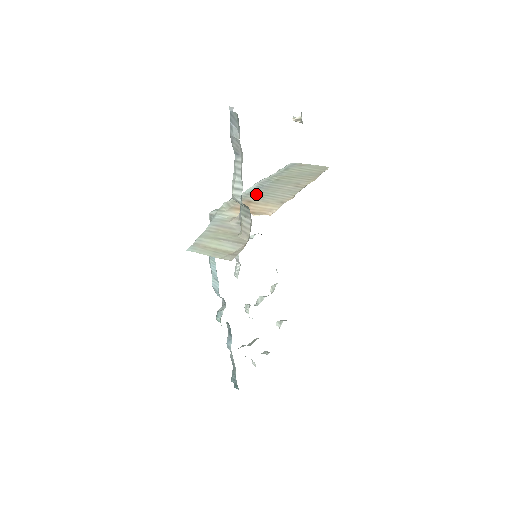
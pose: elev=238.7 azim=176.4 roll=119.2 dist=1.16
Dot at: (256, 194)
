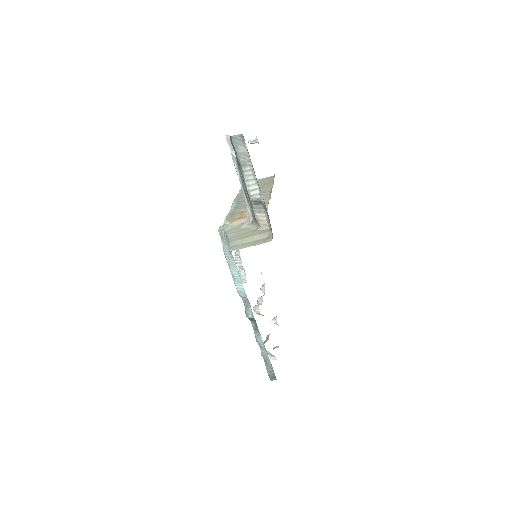
Dot at: (241, 207)
